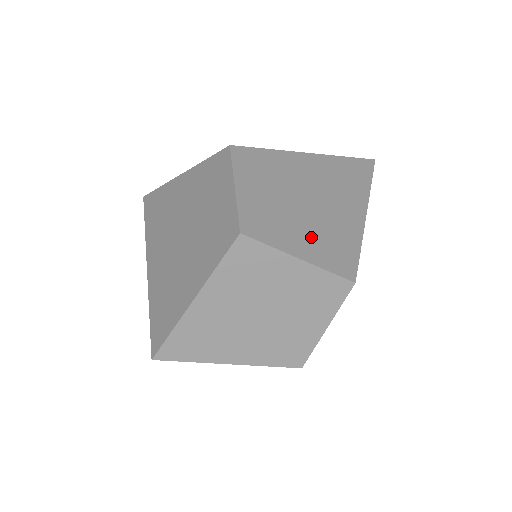
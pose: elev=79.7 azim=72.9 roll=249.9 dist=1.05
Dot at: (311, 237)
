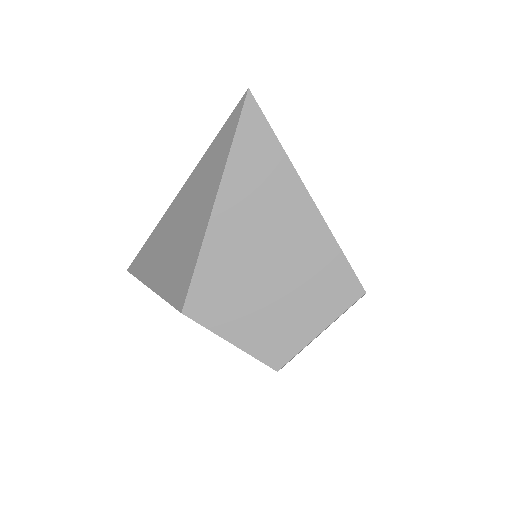
Dot at: (308, 302)
